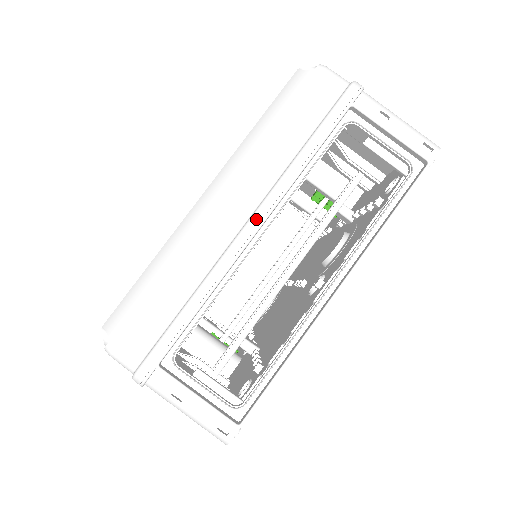
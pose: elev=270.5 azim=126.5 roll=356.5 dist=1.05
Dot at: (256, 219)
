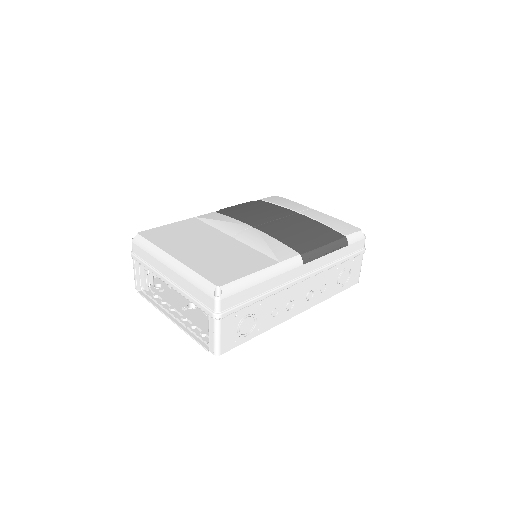
Dot at: (170, 283)
